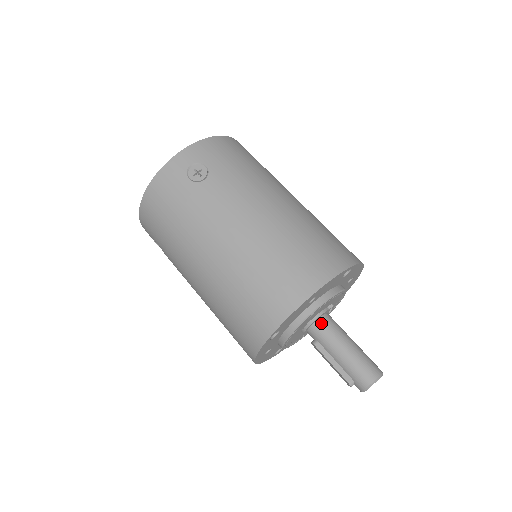
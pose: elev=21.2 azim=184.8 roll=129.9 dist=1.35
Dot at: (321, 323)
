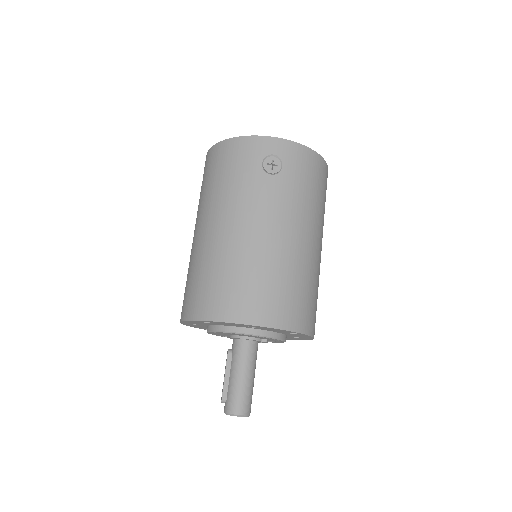
Dot at: (246, 344)
